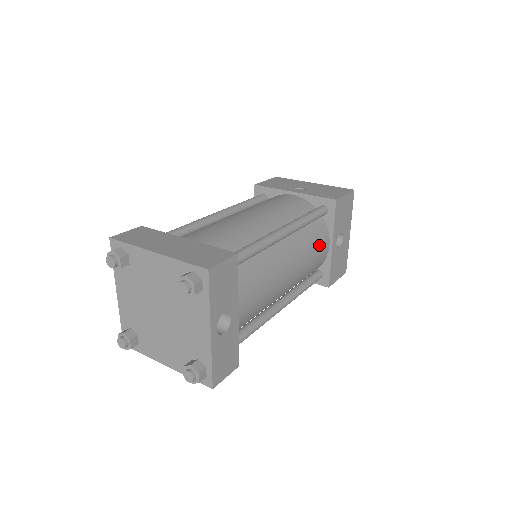
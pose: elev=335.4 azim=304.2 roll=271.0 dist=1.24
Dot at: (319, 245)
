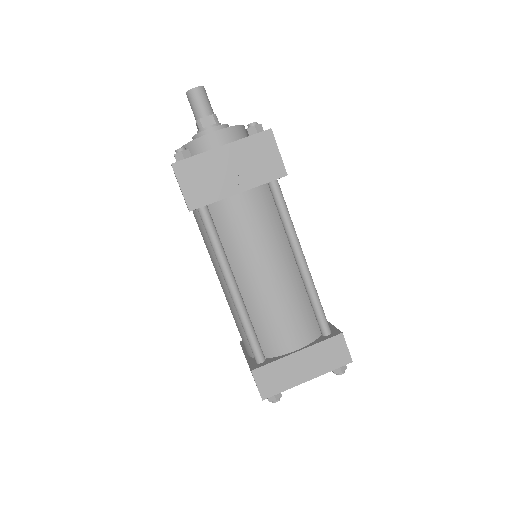
Dot at: occluded
